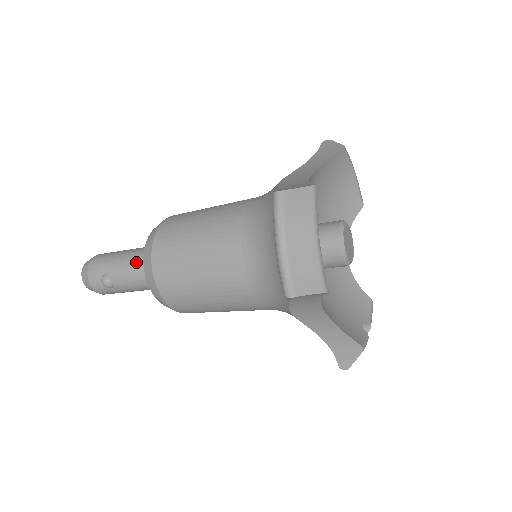
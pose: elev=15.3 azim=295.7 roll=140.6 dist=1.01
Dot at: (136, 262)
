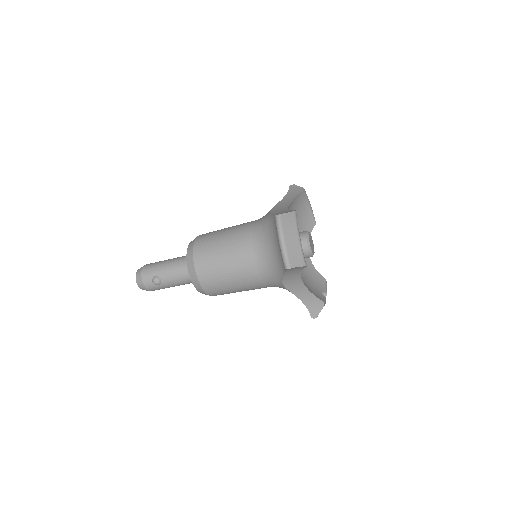
Dot at: (178, 266)
